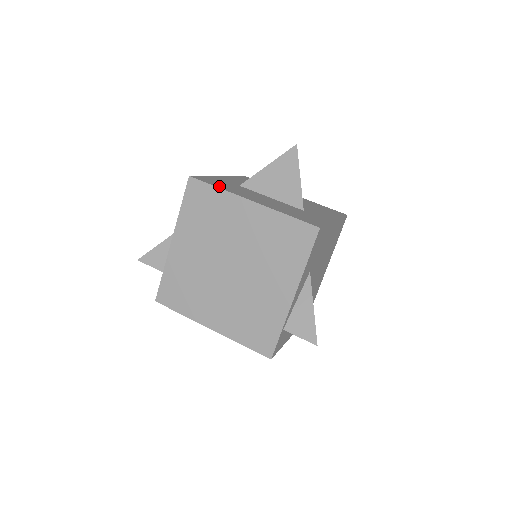
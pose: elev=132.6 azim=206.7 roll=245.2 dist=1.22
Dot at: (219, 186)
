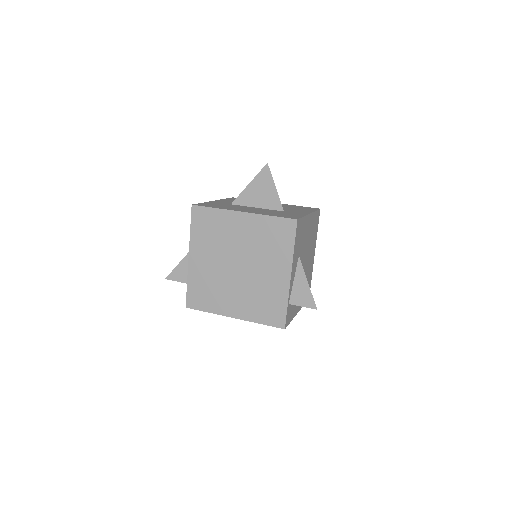
Dot at: (216, 207)
